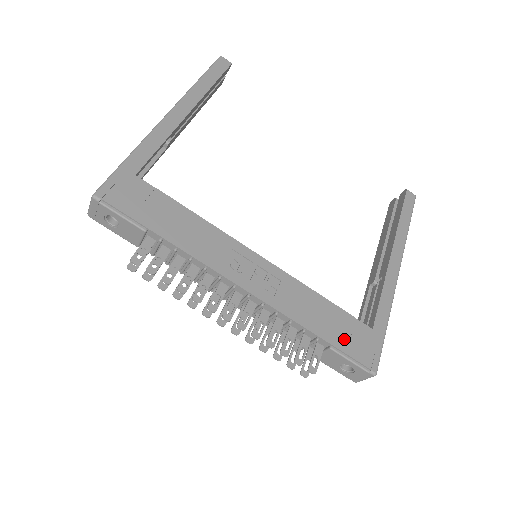
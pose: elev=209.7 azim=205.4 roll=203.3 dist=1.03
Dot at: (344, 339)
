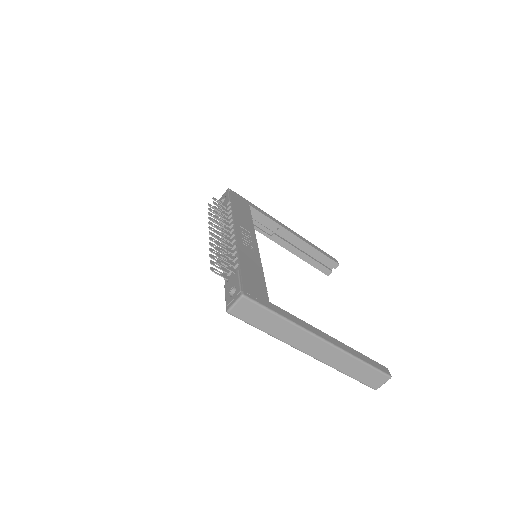
Dot at: (249, 279)
